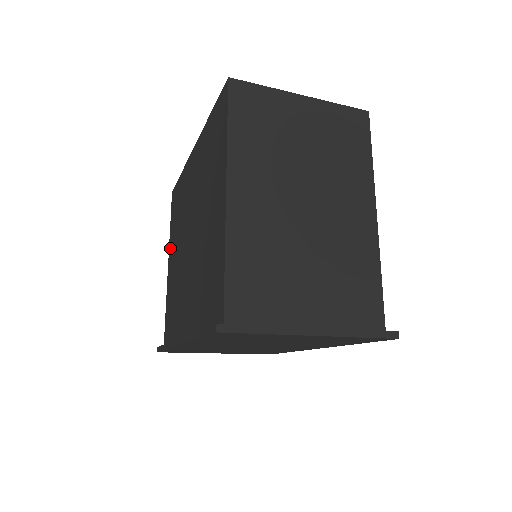
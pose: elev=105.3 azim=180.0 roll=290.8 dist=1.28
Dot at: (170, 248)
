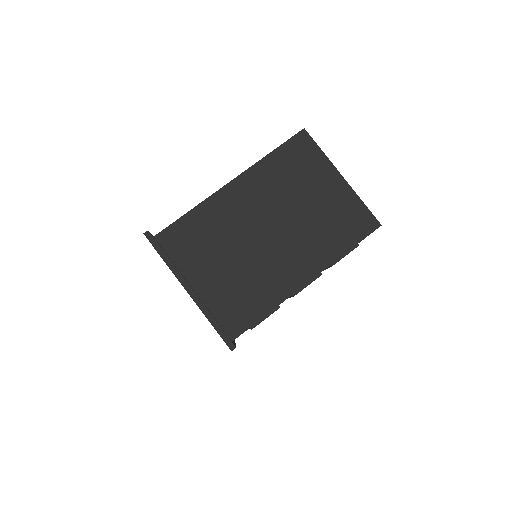
Dot at: occluded
